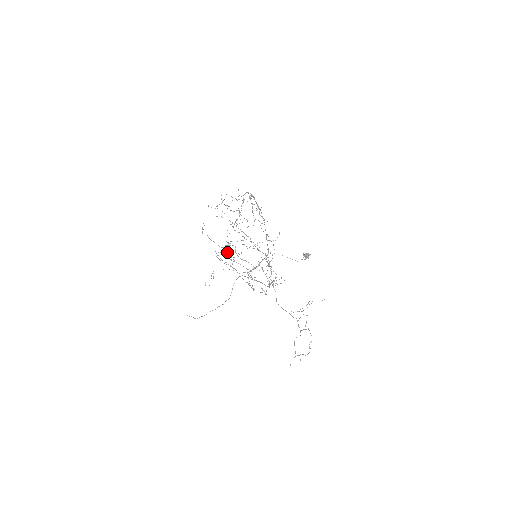
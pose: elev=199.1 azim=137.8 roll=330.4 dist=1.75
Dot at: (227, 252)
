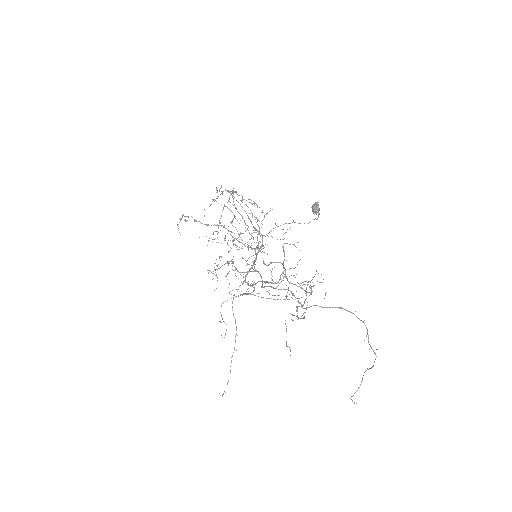
Dot at: occluded
